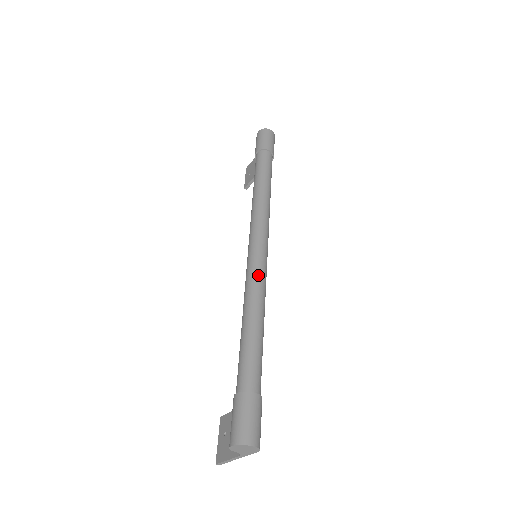
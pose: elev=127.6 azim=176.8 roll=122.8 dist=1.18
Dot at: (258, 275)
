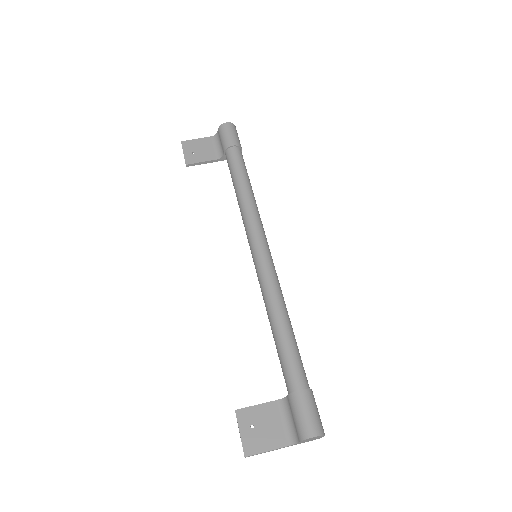
Dot at: occluded
